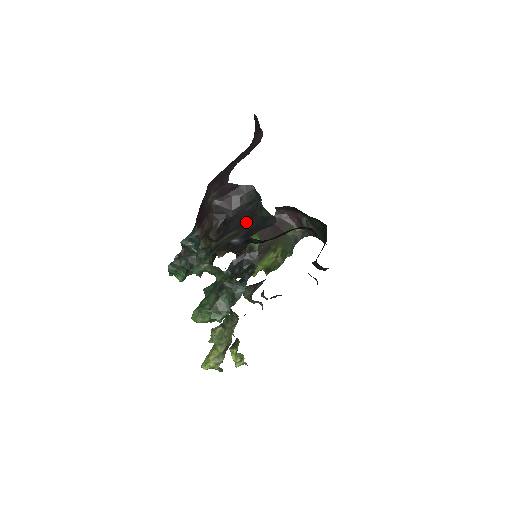
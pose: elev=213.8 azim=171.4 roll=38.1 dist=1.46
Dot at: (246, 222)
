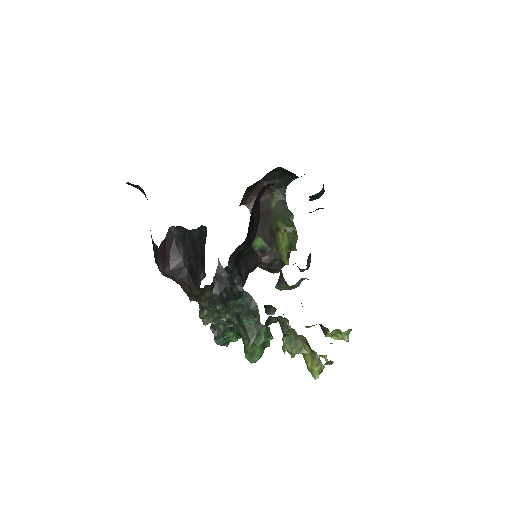
Dot at: (196, 255)
